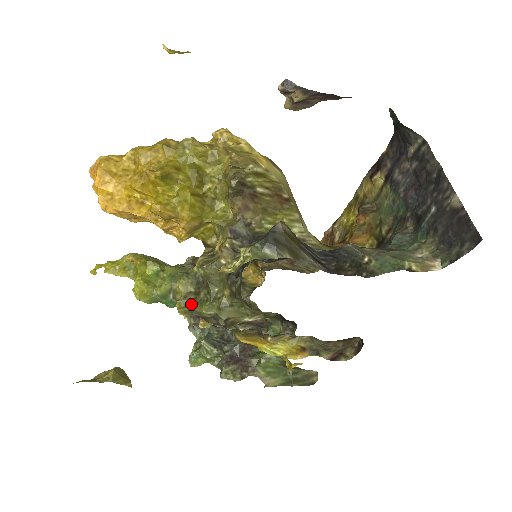
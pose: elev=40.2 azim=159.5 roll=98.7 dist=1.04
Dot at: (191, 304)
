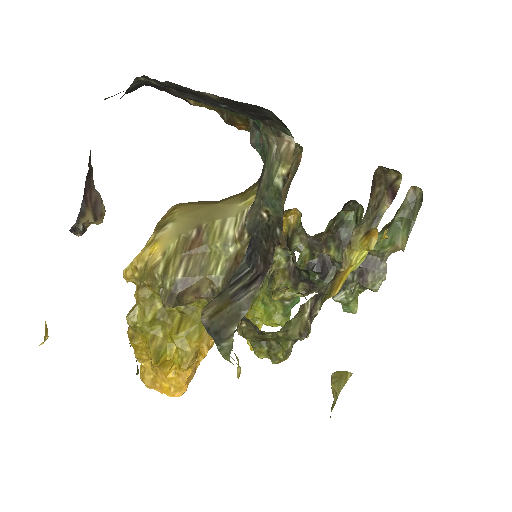
Dot at: (278, 355)
